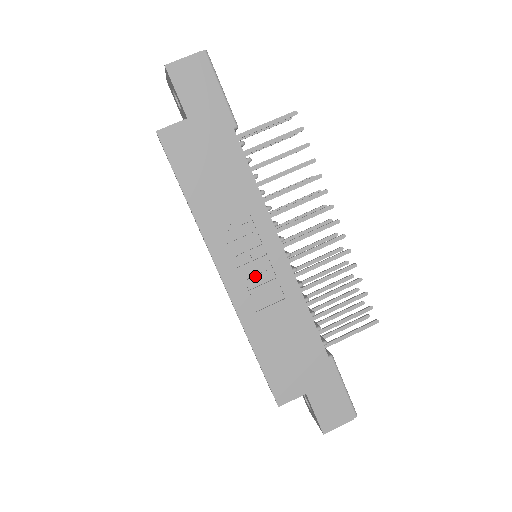
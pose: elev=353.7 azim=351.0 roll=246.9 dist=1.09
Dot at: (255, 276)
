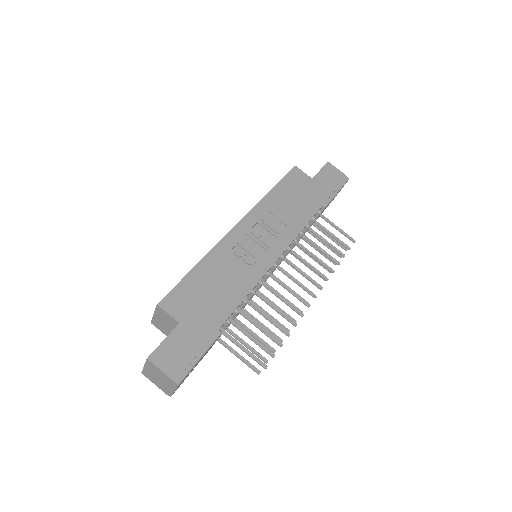
Dot at: (250, 246)
